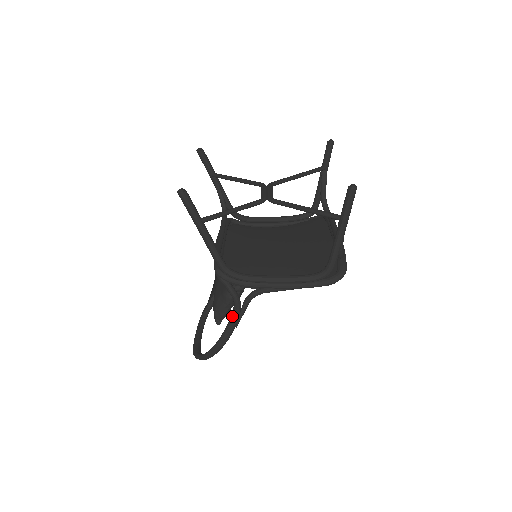
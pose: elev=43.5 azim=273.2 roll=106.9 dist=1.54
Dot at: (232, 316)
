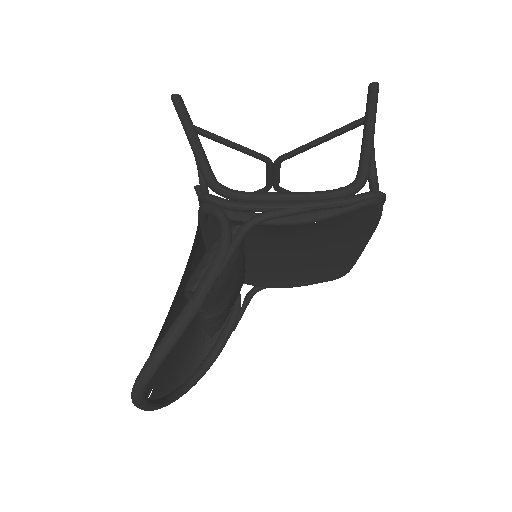
Dot at: (216, 253)
